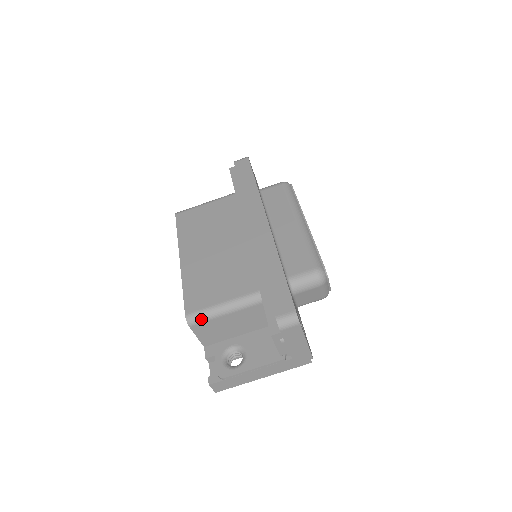
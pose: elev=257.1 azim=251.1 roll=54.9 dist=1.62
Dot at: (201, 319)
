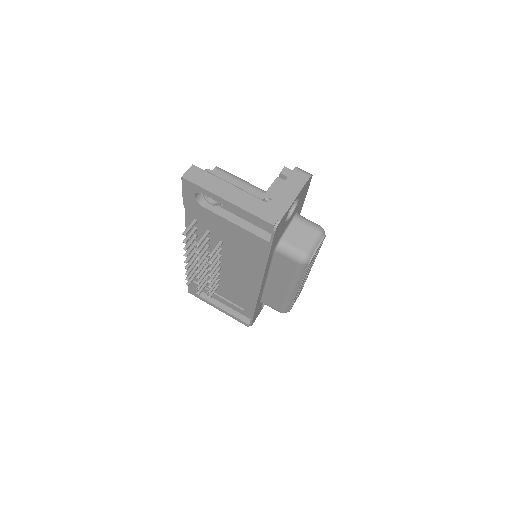
Dot at: (227, 172)
